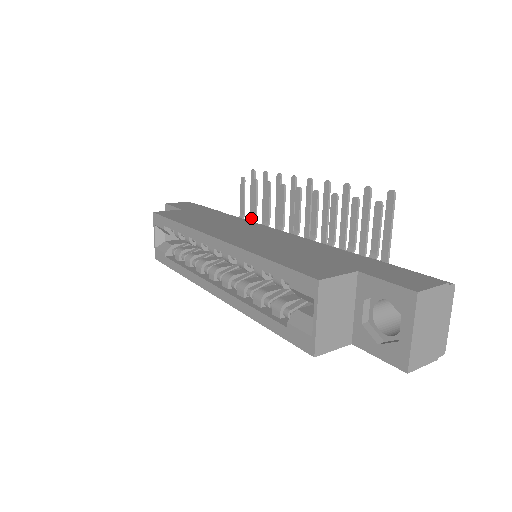
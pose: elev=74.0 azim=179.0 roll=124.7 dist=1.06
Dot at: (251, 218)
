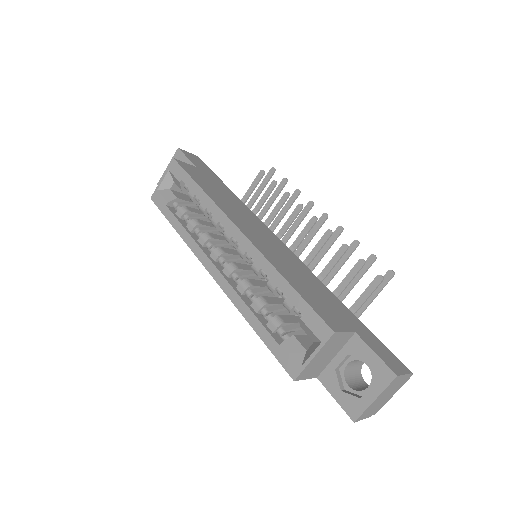
Dot at: (248, 205)
